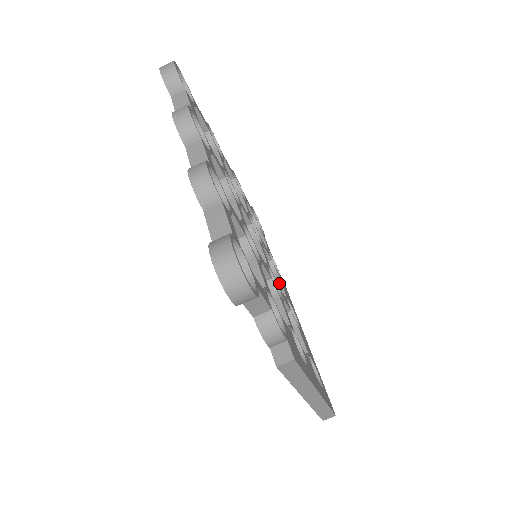
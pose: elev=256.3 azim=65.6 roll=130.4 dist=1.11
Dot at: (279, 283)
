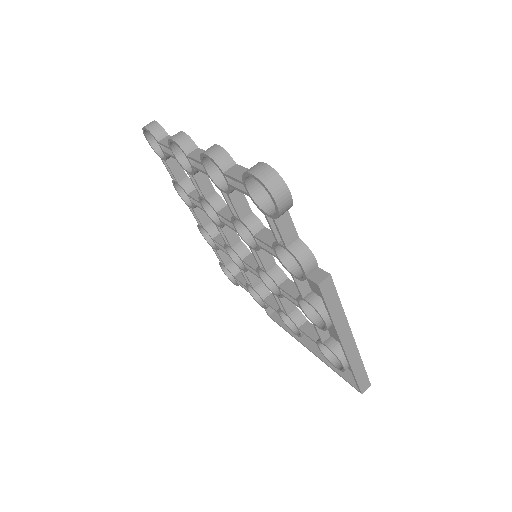
Dot at: occluded
